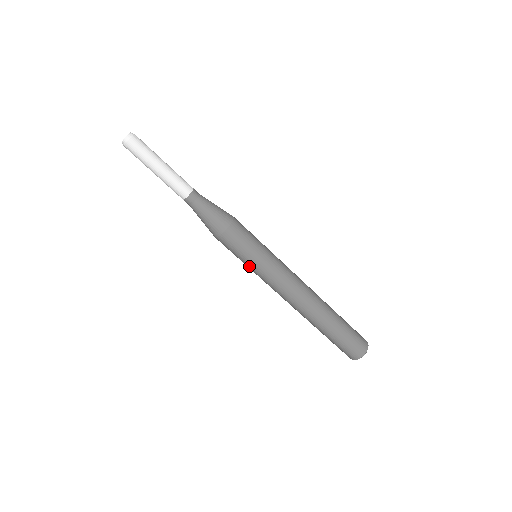
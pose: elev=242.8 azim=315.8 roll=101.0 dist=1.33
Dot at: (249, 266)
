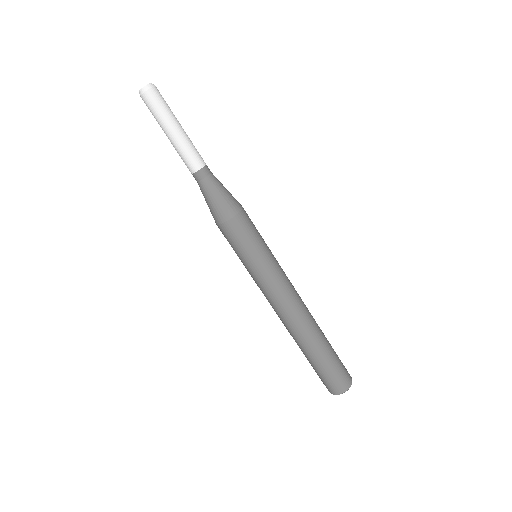
Dot at: (246, 265)
